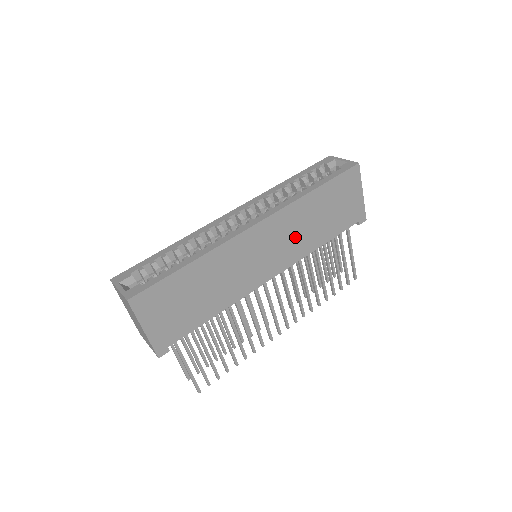
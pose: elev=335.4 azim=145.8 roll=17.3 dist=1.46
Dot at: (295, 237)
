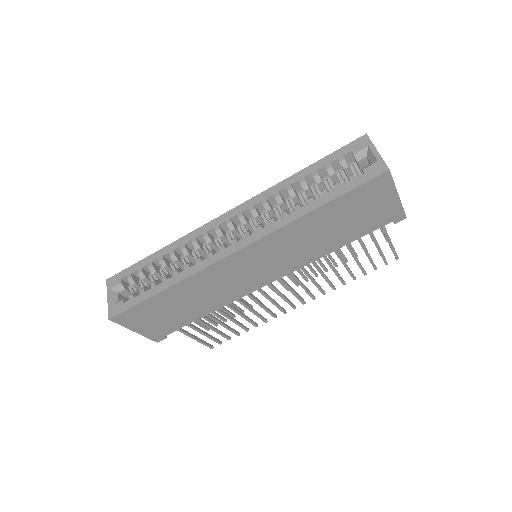
Dot at: (294, 251)
